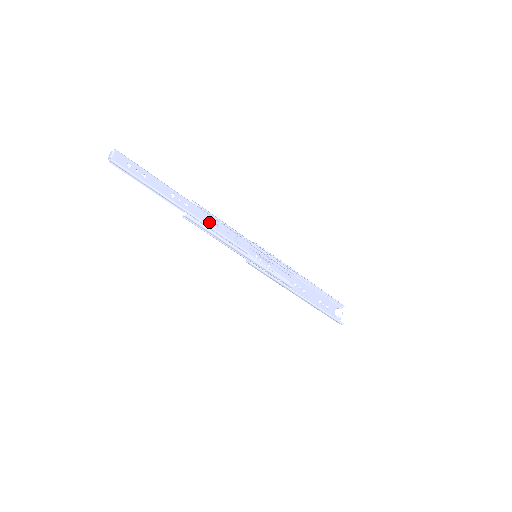
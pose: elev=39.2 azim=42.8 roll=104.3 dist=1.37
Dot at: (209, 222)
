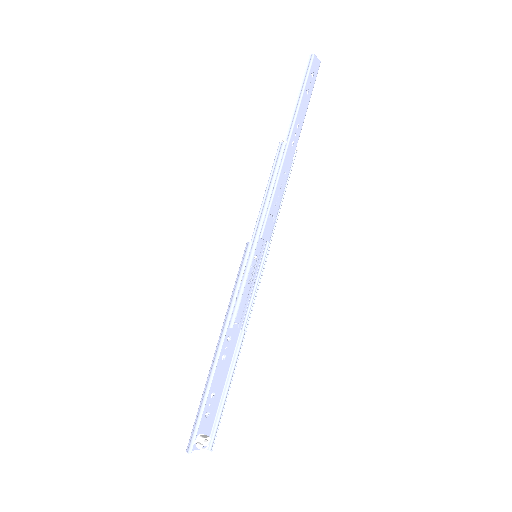
Dot at: (283, 175)
